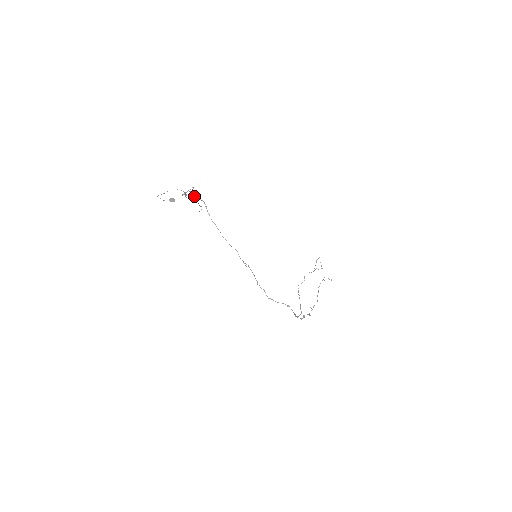
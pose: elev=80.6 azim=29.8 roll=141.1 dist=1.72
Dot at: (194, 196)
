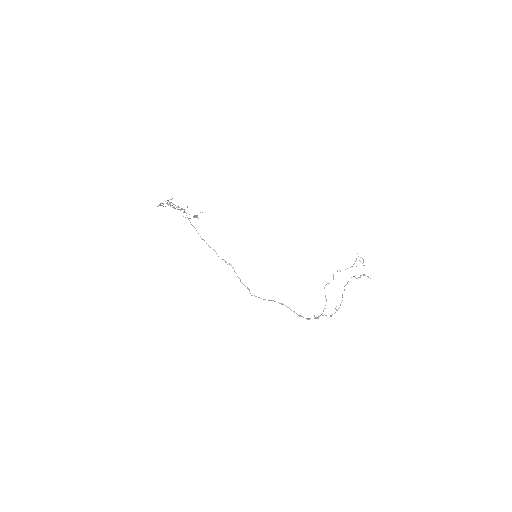
Dot at: occluded
